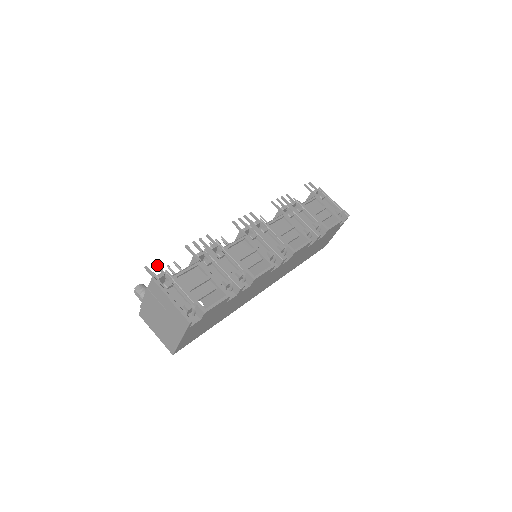
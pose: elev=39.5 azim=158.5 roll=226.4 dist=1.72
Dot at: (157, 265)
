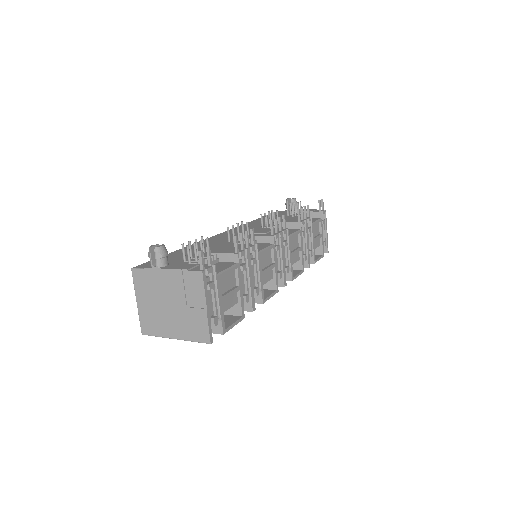
Dot at: (210, 253)
